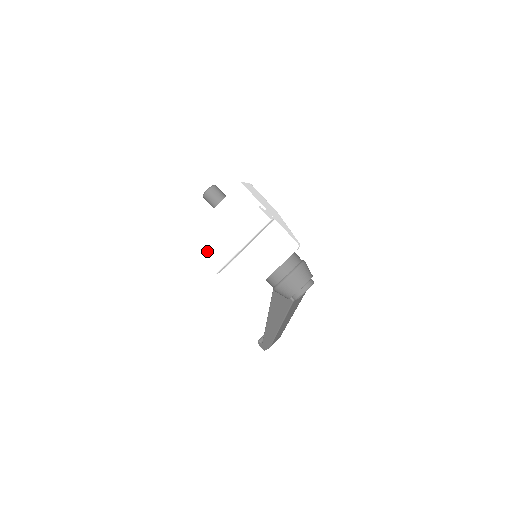
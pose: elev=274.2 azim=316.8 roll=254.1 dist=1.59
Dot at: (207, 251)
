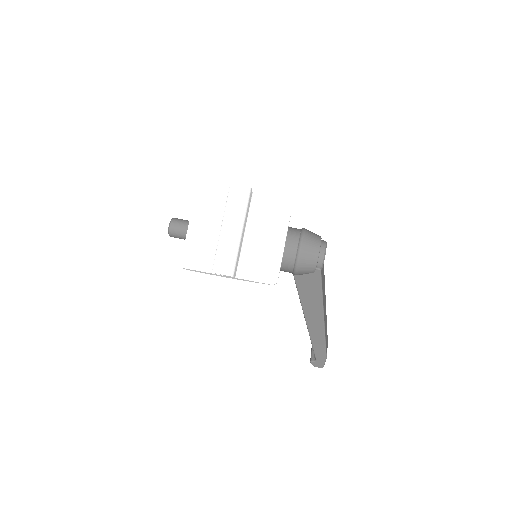
Dot at: (208, 269)
